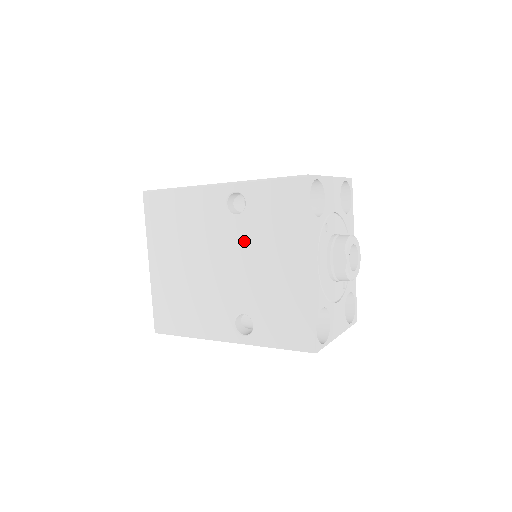
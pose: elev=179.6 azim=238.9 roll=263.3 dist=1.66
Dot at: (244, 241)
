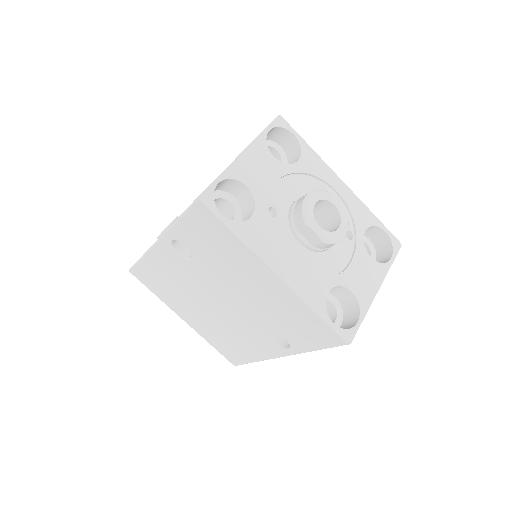
Dot at: (215, 277)
